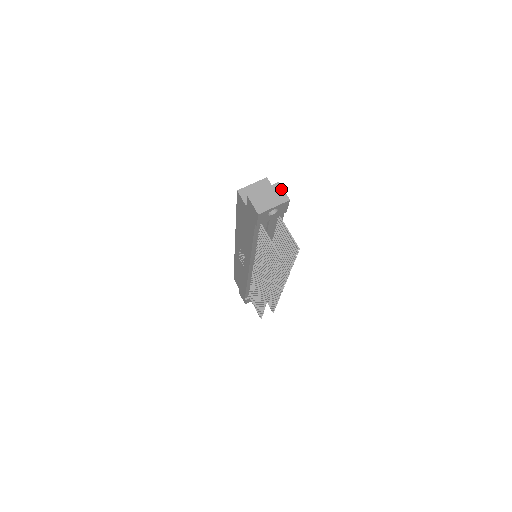
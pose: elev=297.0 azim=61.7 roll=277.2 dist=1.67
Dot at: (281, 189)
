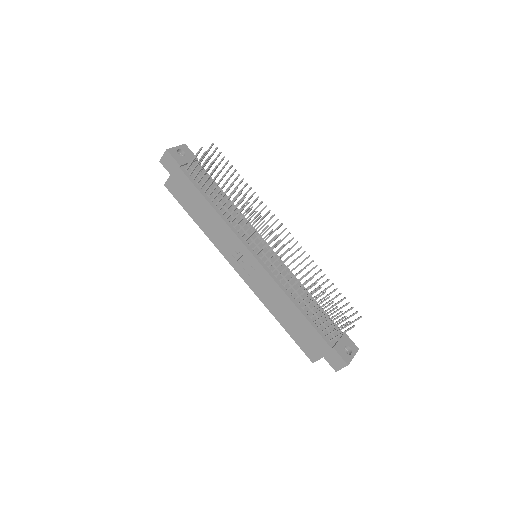
Dot at: occluded
